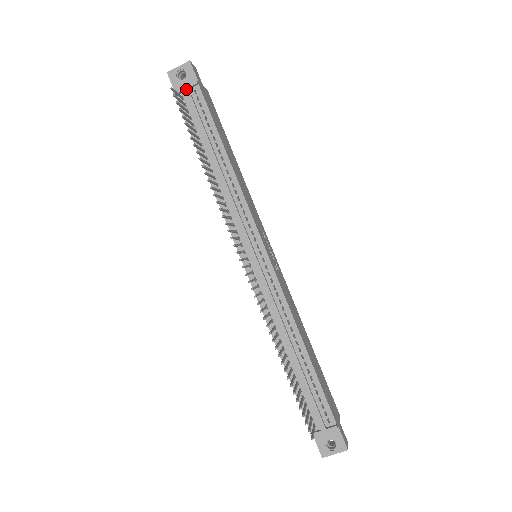
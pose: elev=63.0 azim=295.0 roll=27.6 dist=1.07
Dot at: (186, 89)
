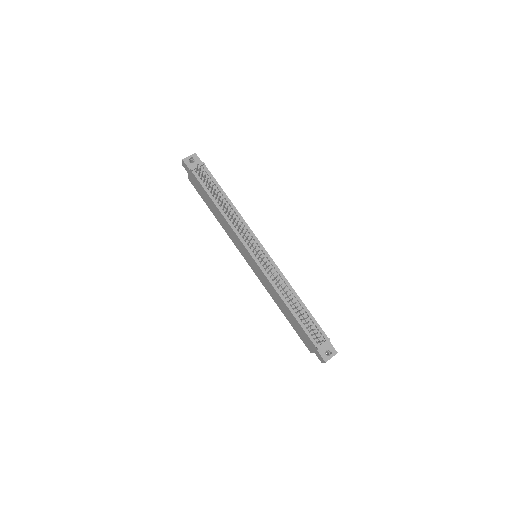
Dot at: (199, 167)
